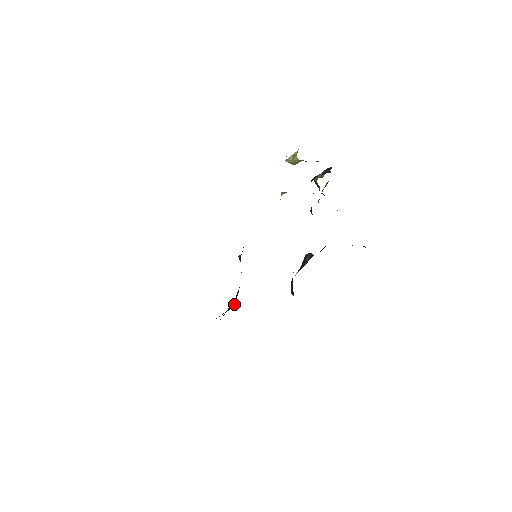
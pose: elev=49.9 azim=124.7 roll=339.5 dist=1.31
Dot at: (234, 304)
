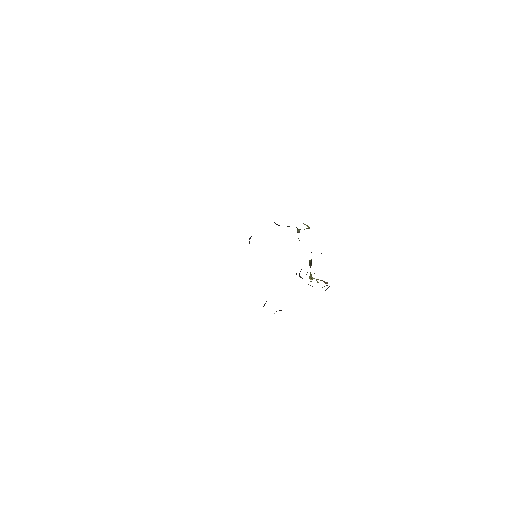
Dot at: occluded
